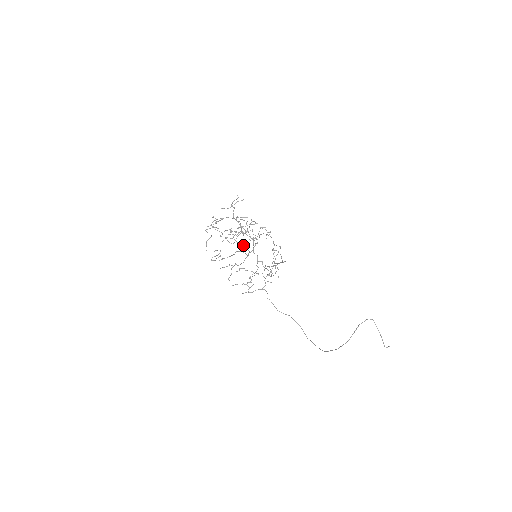
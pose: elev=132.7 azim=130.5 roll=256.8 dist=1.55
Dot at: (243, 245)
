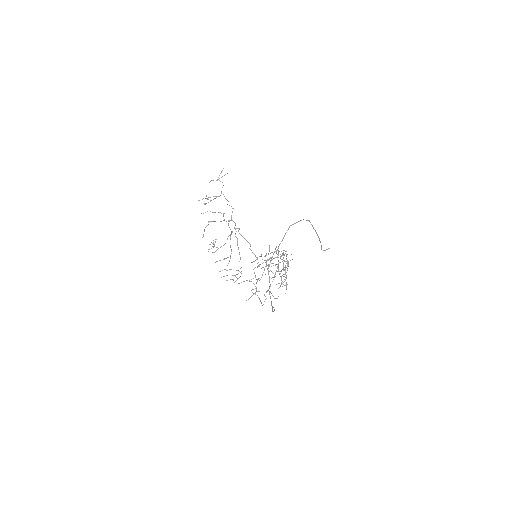
Dot at: (228, 220)
